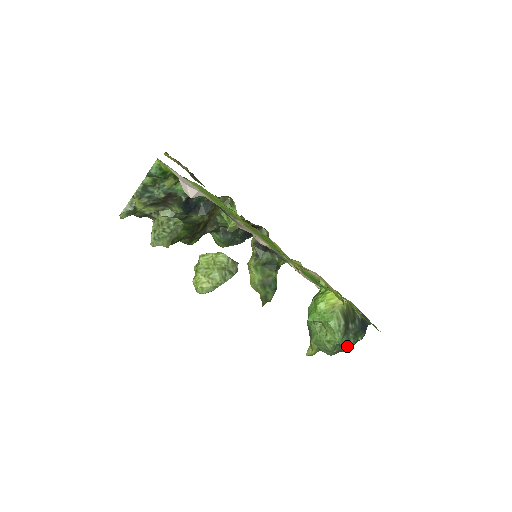
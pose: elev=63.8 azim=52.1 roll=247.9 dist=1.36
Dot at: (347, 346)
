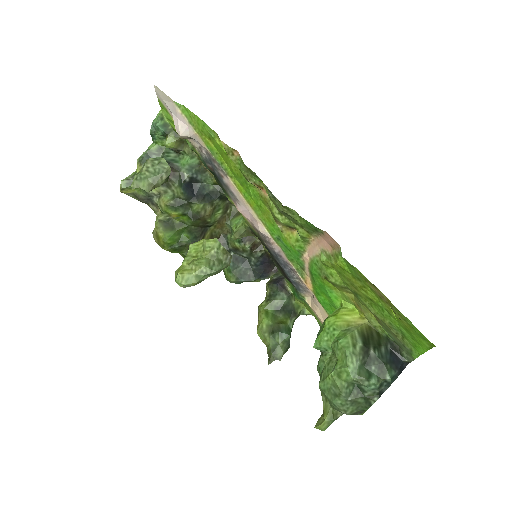
Dot at: (368, 389)
